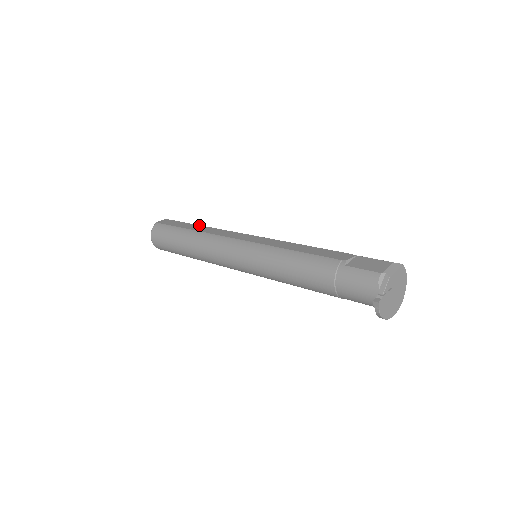
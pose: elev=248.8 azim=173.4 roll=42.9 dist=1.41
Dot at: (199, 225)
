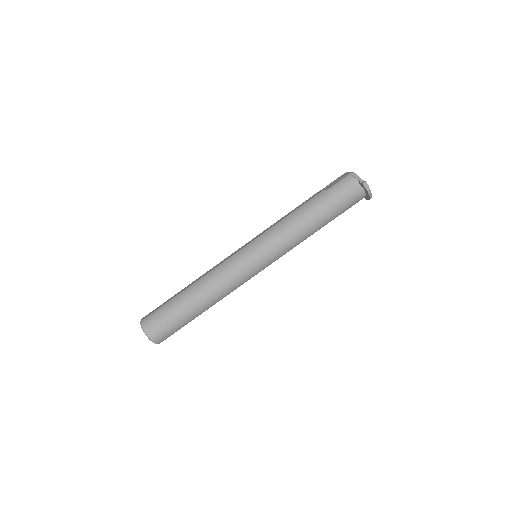
Dot at: (185, 287)
